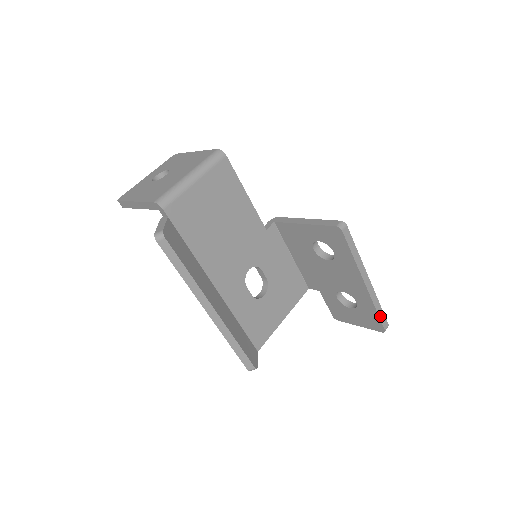
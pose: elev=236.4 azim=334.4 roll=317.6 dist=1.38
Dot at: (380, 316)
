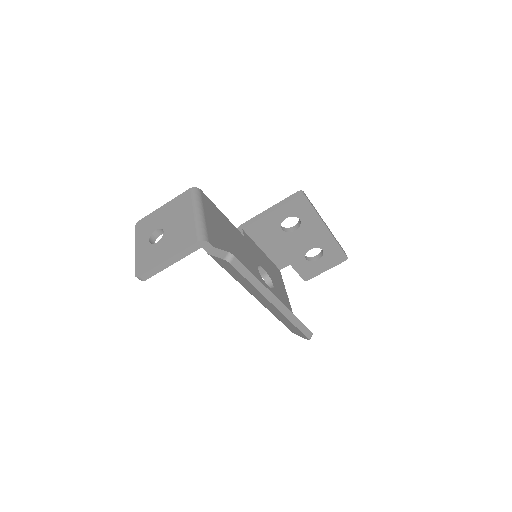
Dot at: (341, 248)
